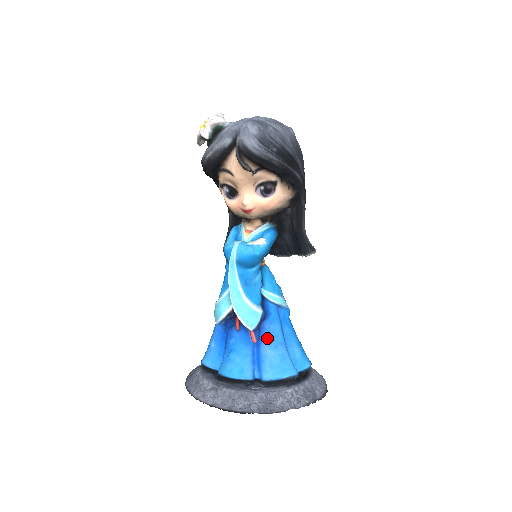
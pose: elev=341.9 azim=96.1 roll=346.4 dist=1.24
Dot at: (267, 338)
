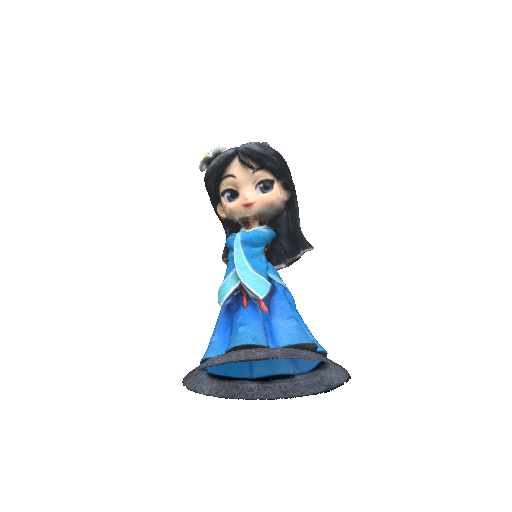
Dot at: (278, 312)
